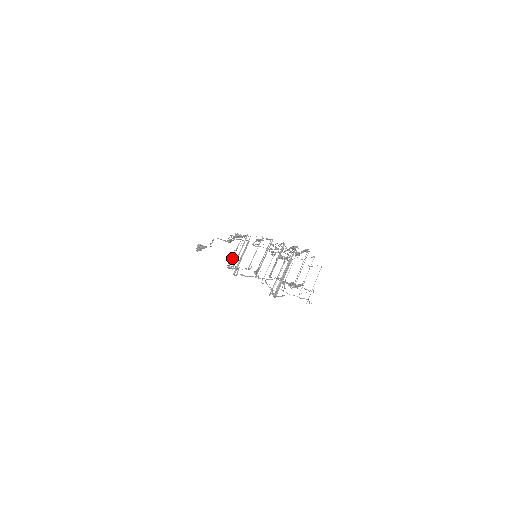
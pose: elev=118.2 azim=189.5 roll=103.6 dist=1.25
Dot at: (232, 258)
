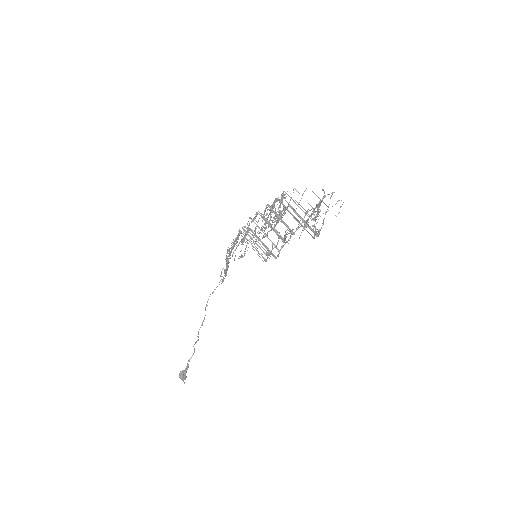
Dot at: occluded
